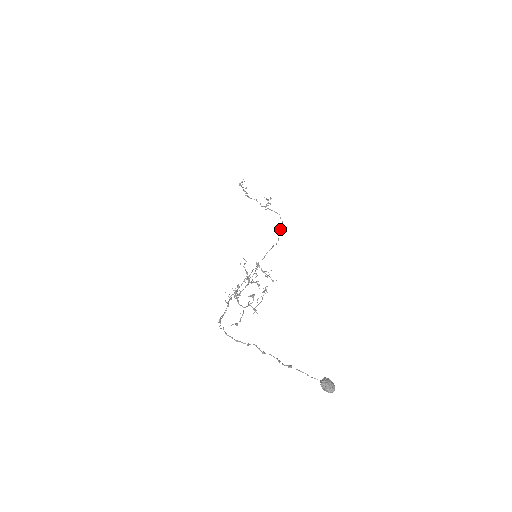
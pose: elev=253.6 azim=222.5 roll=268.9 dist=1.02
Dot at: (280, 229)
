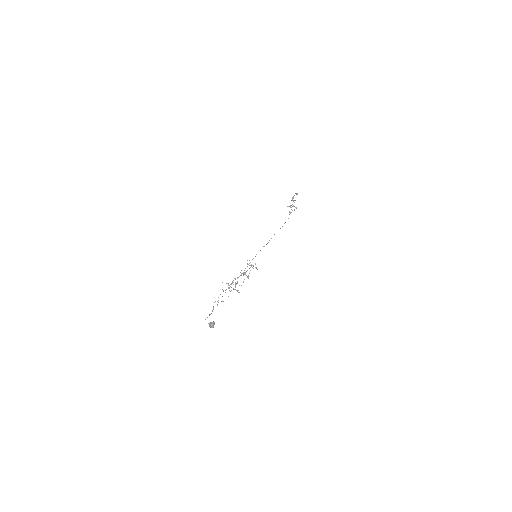
Dot at: occluded
